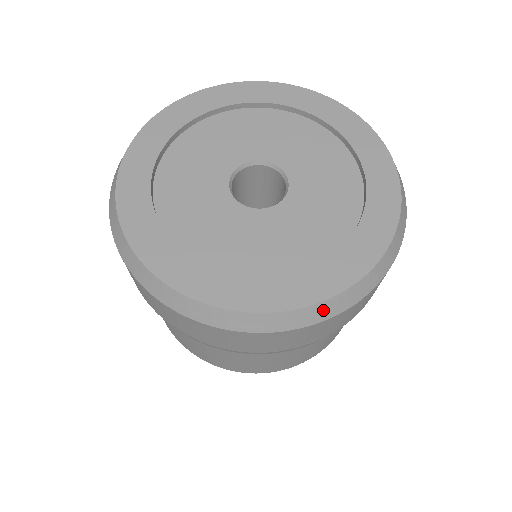
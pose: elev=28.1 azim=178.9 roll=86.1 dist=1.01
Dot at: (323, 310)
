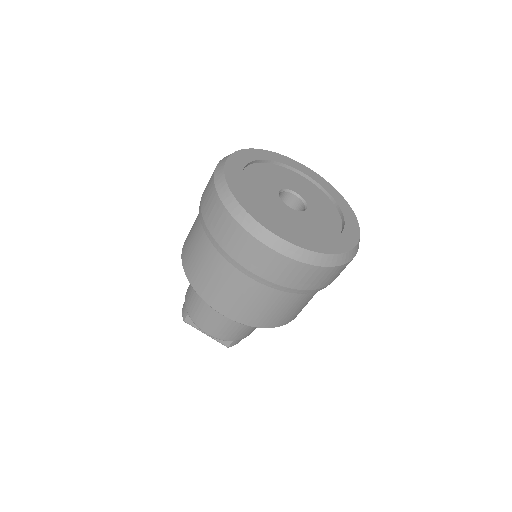
Dot at: (268, 237)
